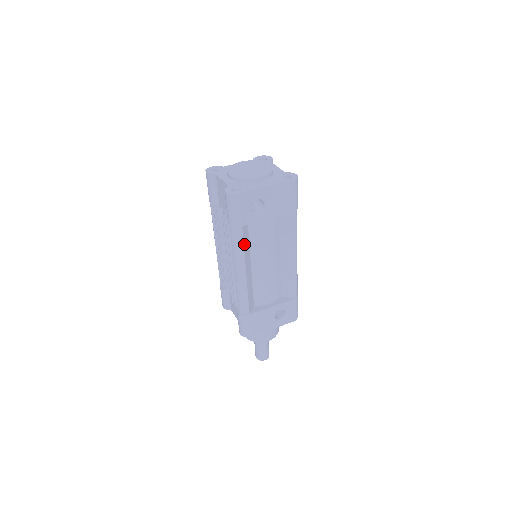
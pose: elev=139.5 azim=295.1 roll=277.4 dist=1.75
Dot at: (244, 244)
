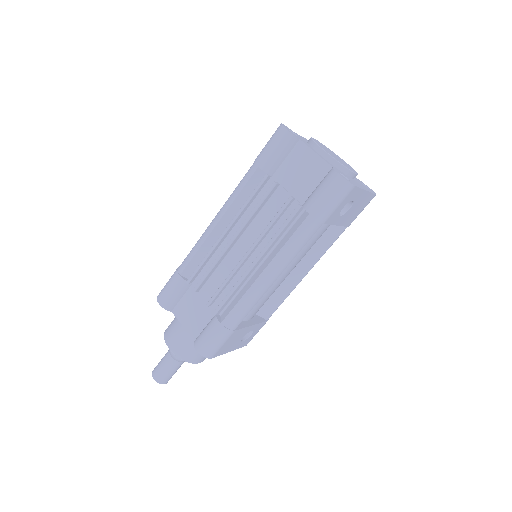
Dot at: (303, 245)
